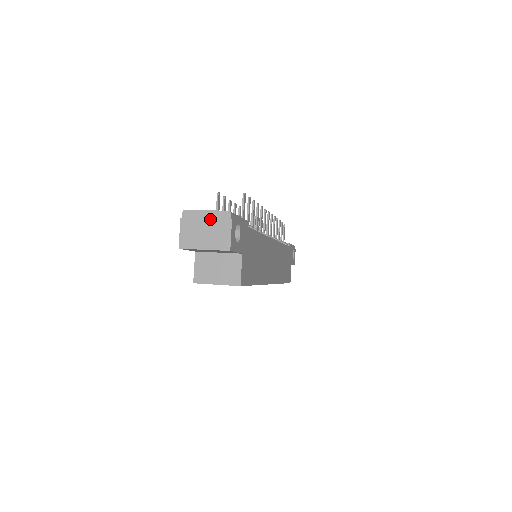
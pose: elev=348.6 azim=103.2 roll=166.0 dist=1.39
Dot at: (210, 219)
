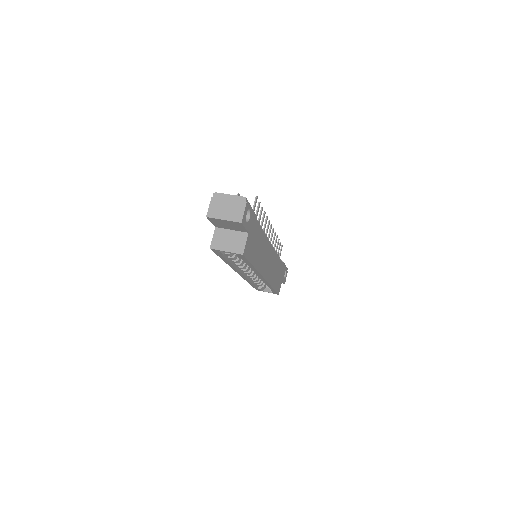
Dot at: (232, 200)
